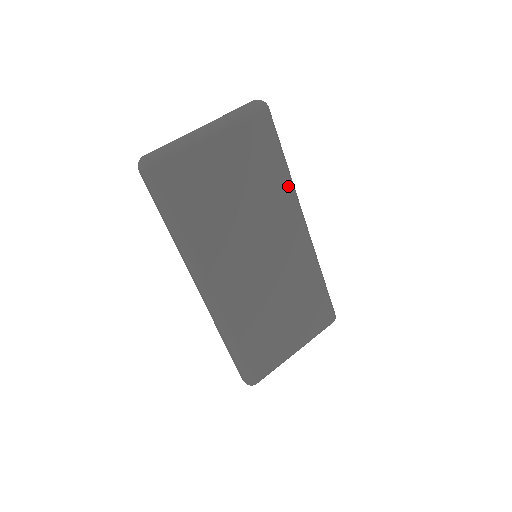
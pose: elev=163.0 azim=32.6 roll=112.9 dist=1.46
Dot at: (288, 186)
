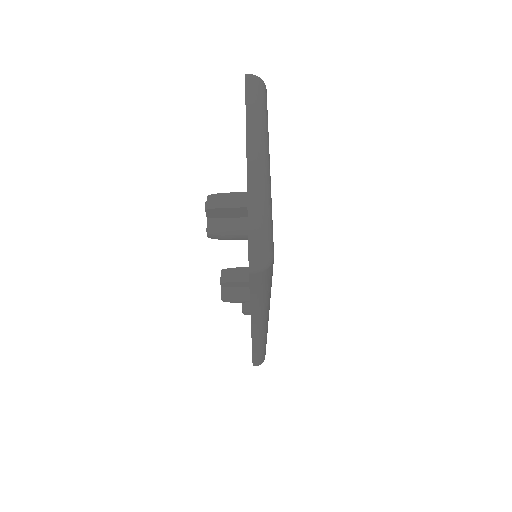
Dot at: occluded
